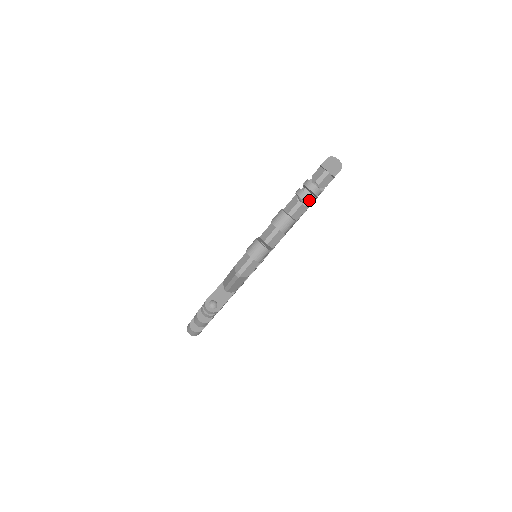
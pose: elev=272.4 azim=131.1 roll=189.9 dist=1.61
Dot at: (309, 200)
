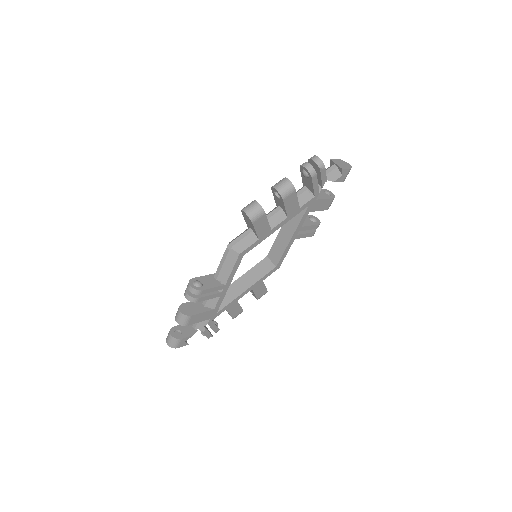
Dot at: (311, 170)
